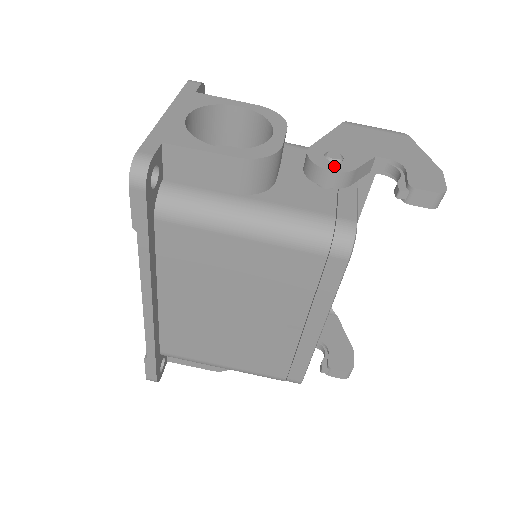
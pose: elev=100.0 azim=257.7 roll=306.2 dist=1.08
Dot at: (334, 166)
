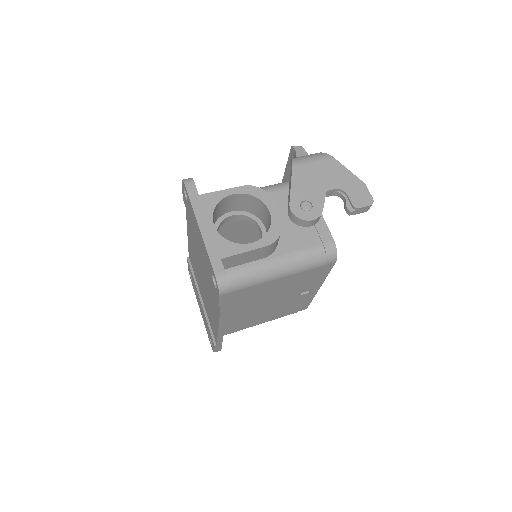
Dot at: (311, 215)
